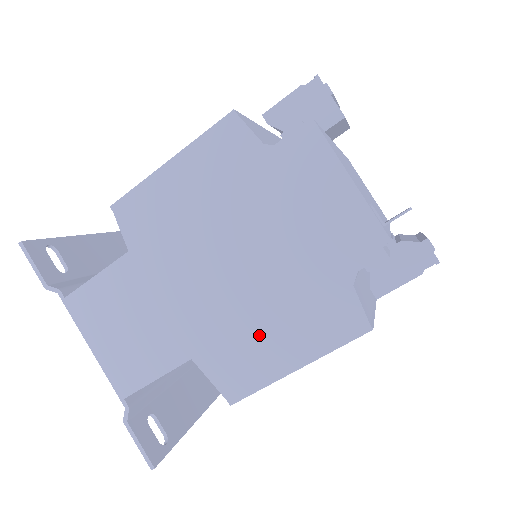
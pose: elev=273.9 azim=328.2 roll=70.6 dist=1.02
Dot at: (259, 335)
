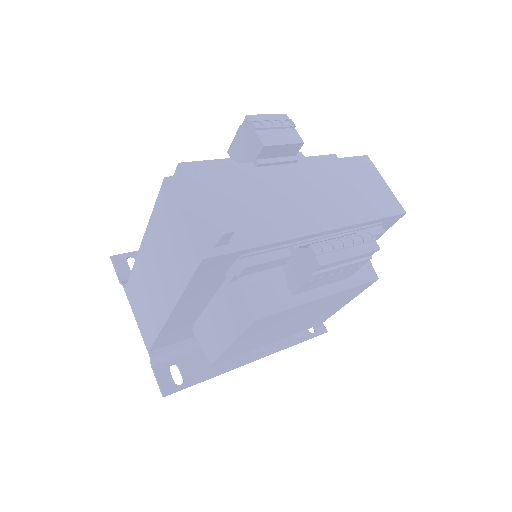
Dot at: (212, 319)
